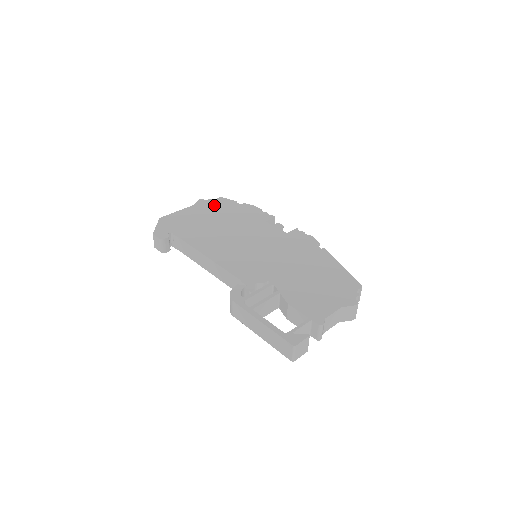
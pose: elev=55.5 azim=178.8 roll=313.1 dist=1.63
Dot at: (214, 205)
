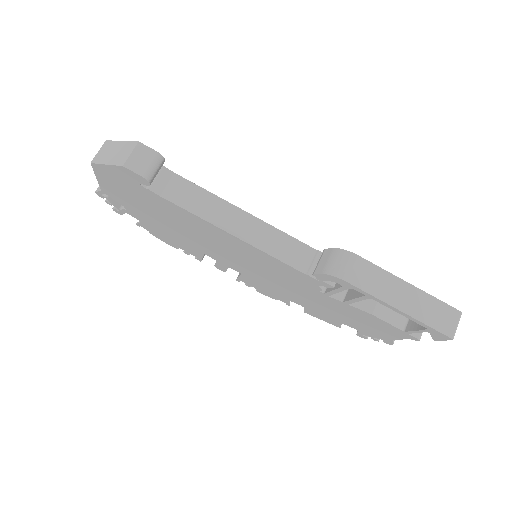
Dot at: occluded
